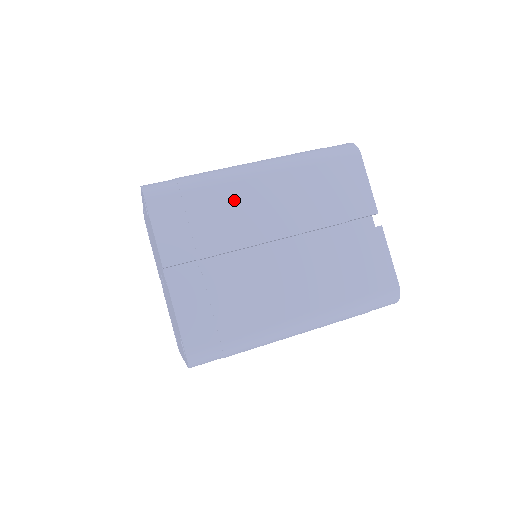
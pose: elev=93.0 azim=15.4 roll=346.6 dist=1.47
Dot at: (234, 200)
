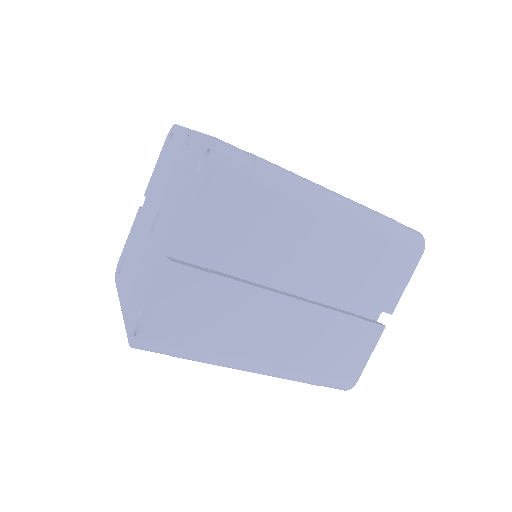
Dot at: (292, 223)
